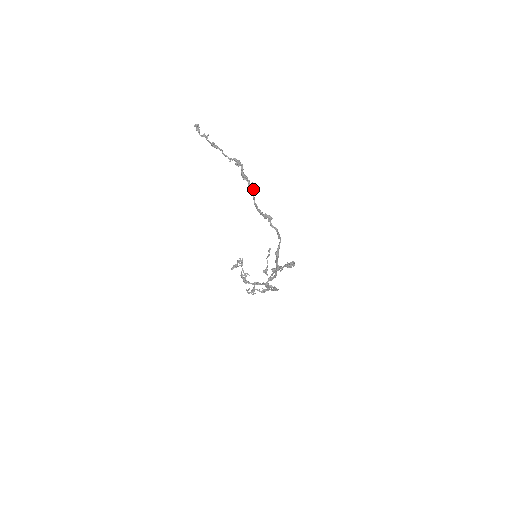
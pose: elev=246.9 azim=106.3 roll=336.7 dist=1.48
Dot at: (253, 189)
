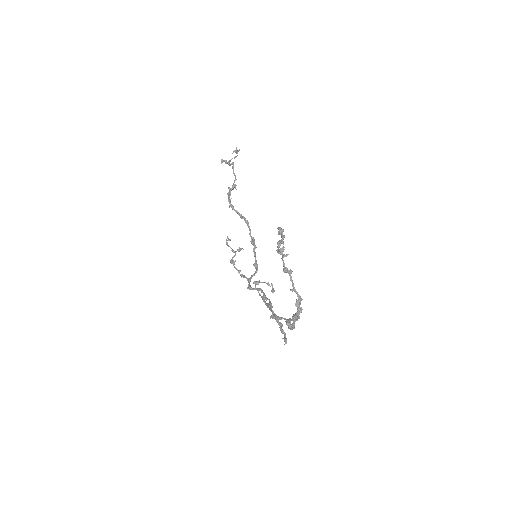
Dot at: occluded
